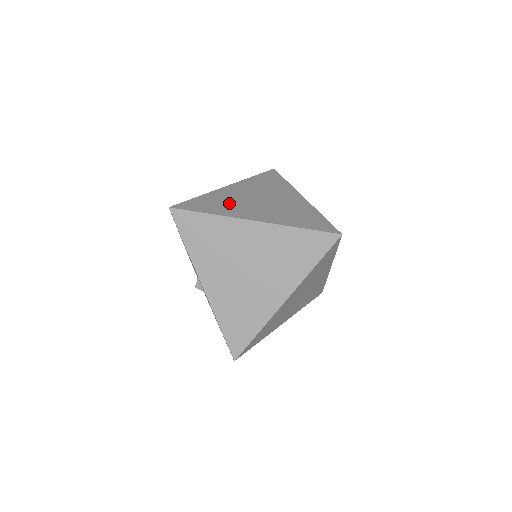
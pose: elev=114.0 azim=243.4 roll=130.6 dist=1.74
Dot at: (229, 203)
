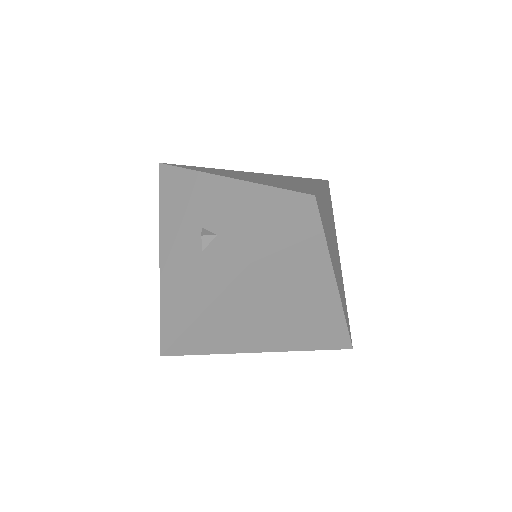
Dot at: occluded
